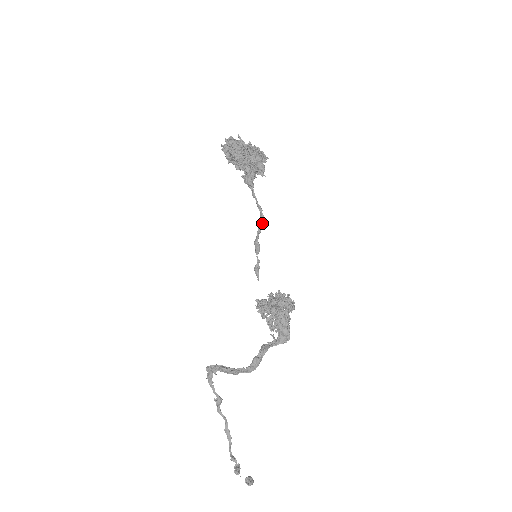
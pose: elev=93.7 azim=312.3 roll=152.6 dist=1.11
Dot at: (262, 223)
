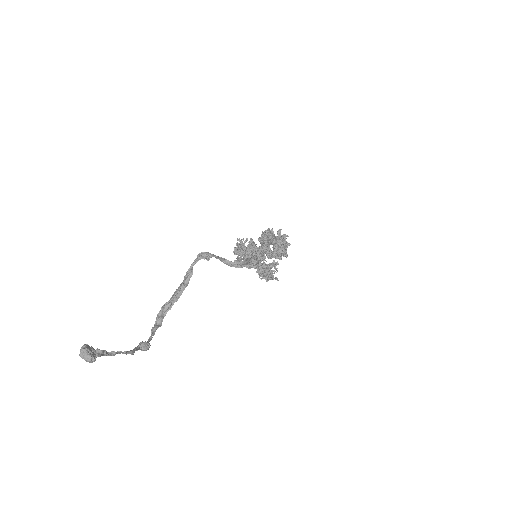
Dot at: (268, 243)
